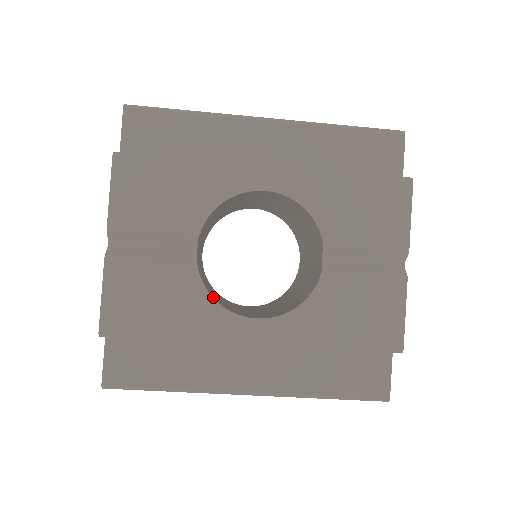
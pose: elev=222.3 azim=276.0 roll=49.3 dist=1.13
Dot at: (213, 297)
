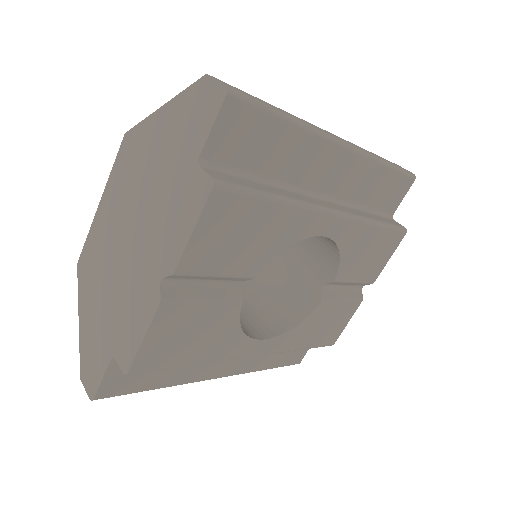
Dot at: (240, 326)
